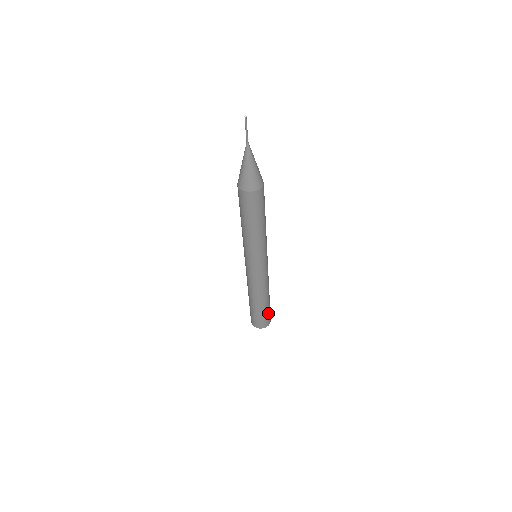
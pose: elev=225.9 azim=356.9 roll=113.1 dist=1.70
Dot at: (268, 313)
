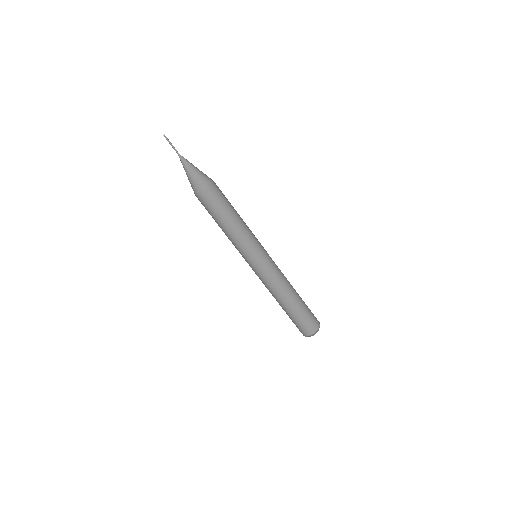
Dot at: occluded
